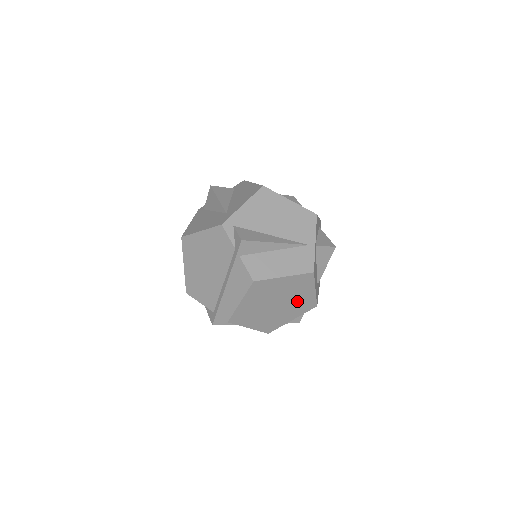
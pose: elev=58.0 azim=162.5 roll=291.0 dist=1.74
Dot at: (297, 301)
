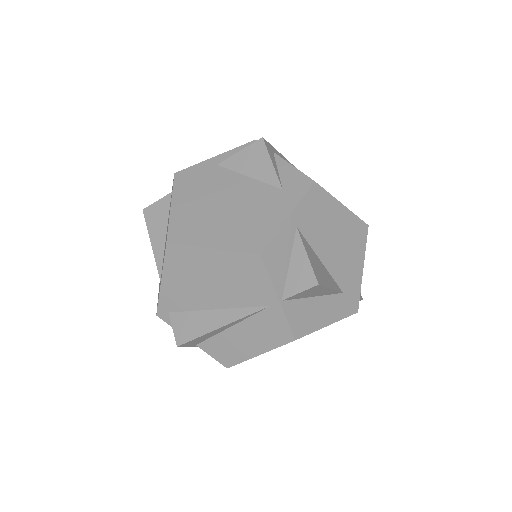
Dot at: occluded
